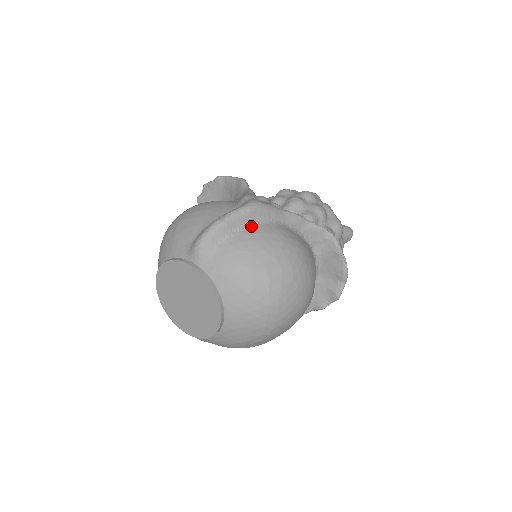
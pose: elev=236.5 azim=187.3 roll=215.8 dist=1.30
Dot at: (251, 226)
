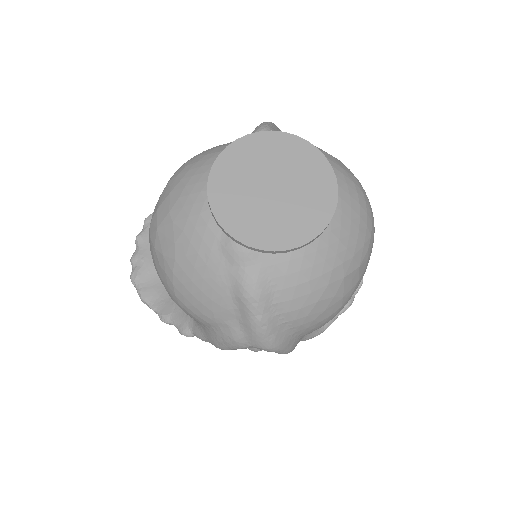
Dot at: occluded
